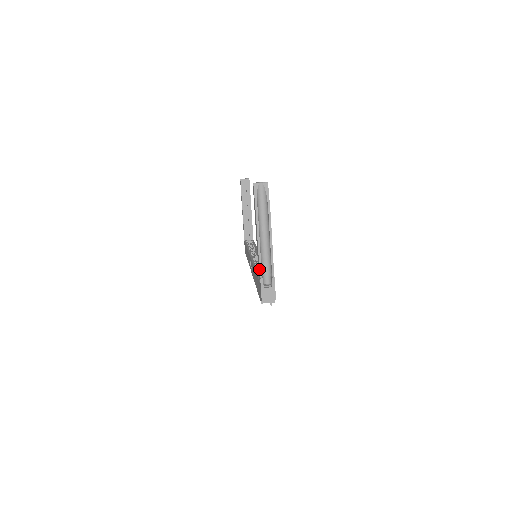
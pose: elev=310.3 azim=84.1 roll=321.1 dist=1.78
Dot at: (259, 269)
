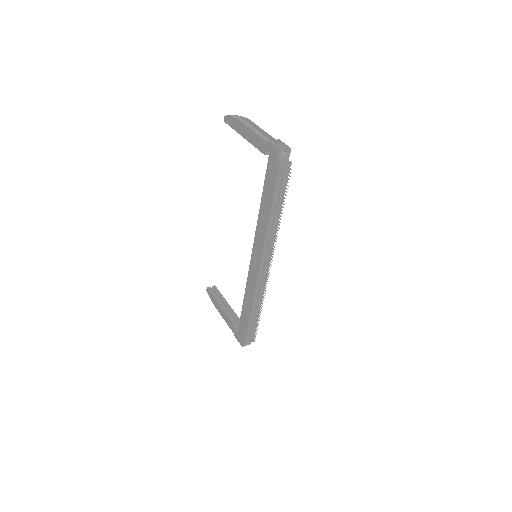
Dot at: (262, 139)
